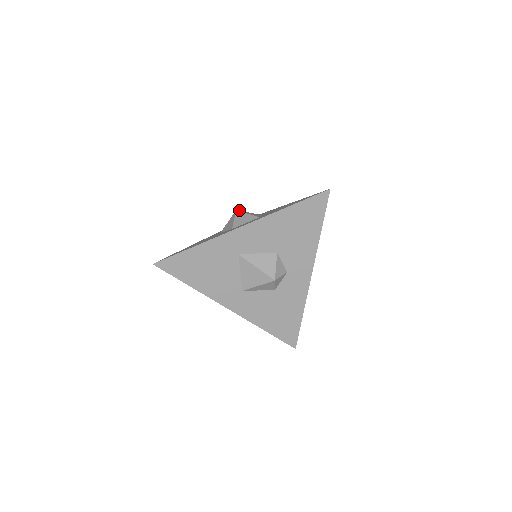
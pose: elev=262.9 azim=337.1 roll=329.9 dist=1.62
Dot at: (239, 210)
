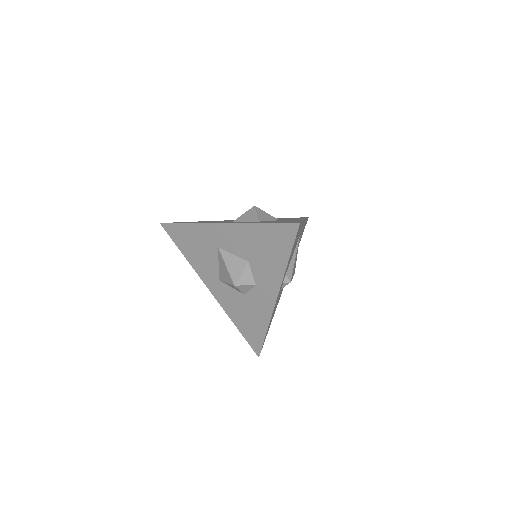
Dot at: (257, 207)
